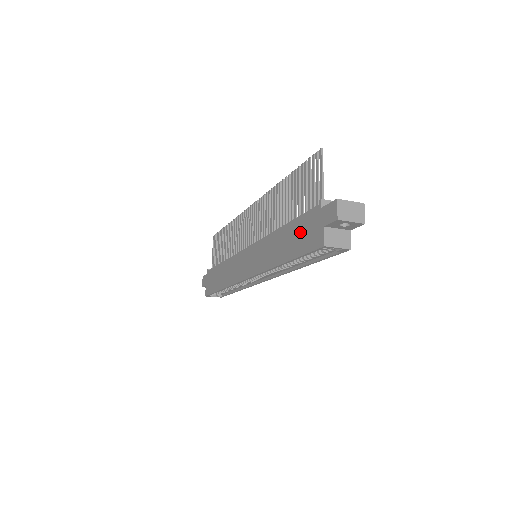
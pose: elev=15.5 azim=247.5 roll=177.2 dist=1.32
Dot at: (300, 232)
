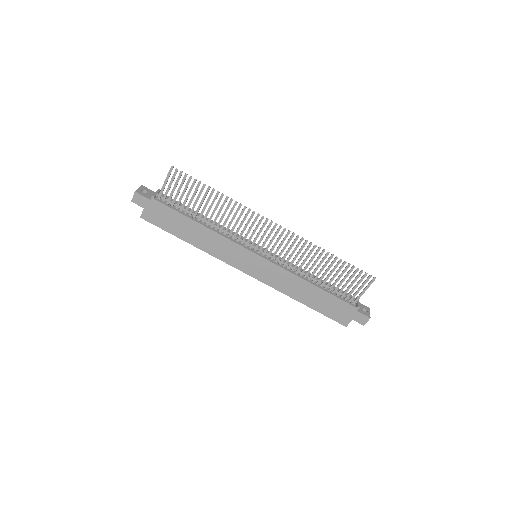
Dot at: (331, 305)
